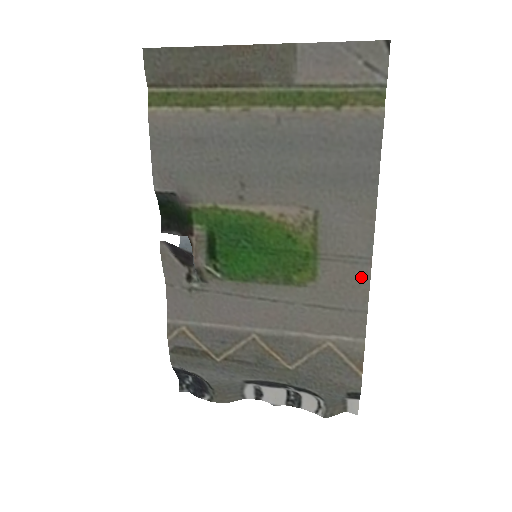
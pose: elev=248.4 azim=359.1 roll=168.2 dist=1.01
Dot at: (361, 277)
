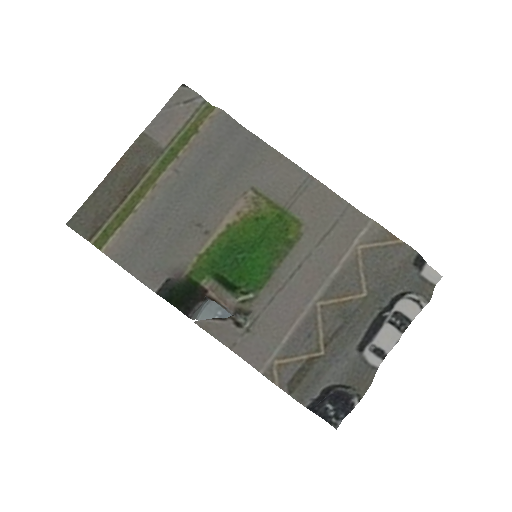
Dot at: (319, 190)
